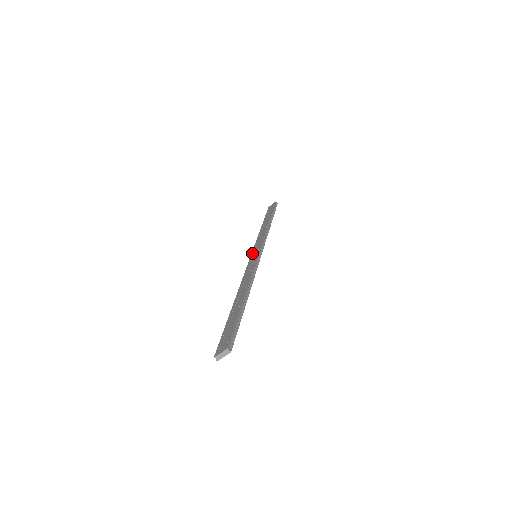
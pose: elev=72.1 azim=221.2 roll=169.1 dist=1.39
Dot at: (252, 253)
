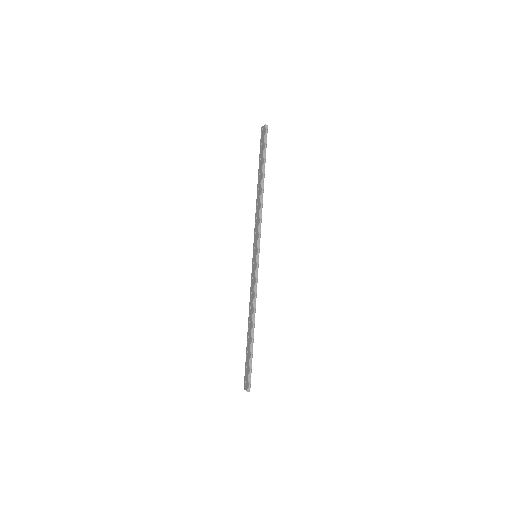
Dot at: (253, 248)
